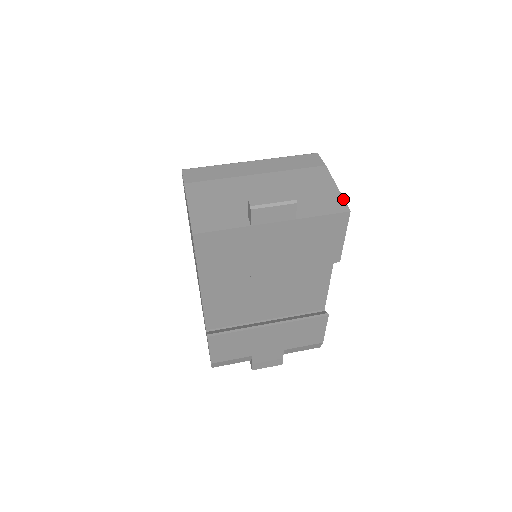
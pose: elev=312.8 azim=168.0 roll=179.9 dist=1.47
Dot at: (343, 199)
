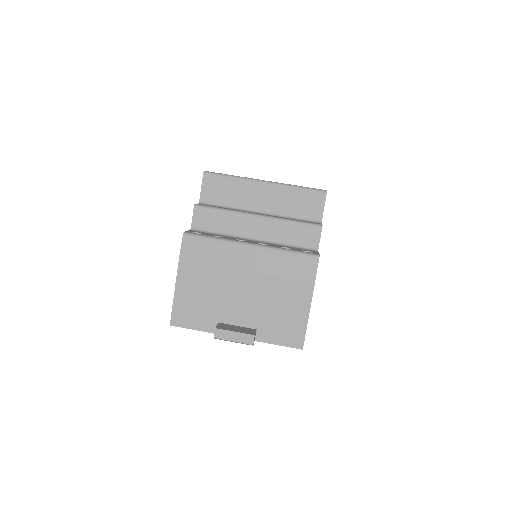
Dot at: (305, 334)
